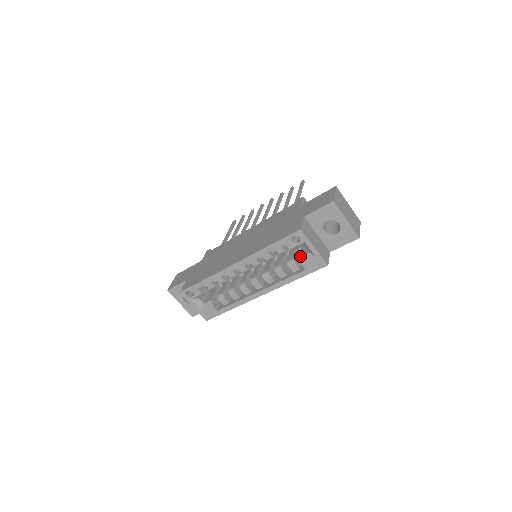
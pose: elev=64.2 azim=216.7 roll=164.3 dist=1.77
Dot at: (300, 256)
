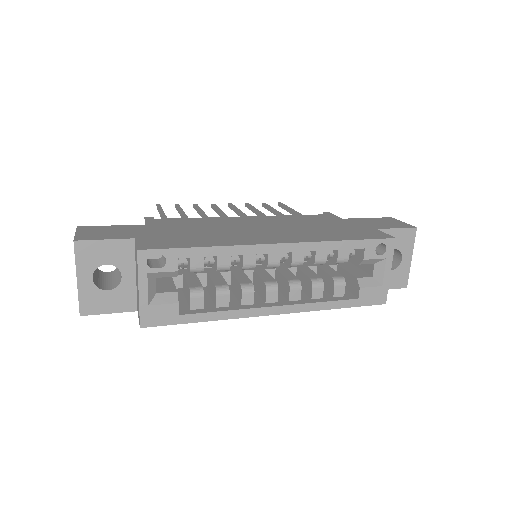
Dot at: (358, 277)
